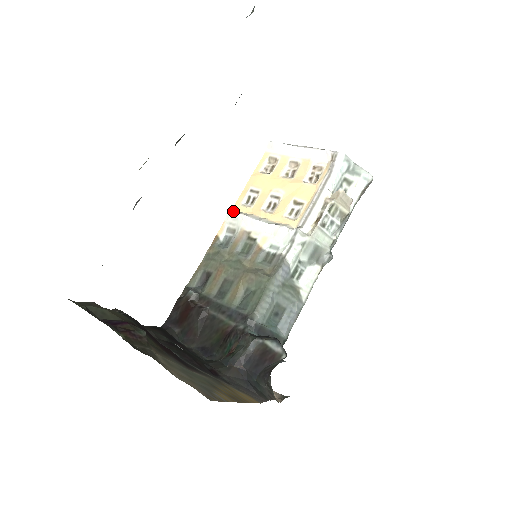
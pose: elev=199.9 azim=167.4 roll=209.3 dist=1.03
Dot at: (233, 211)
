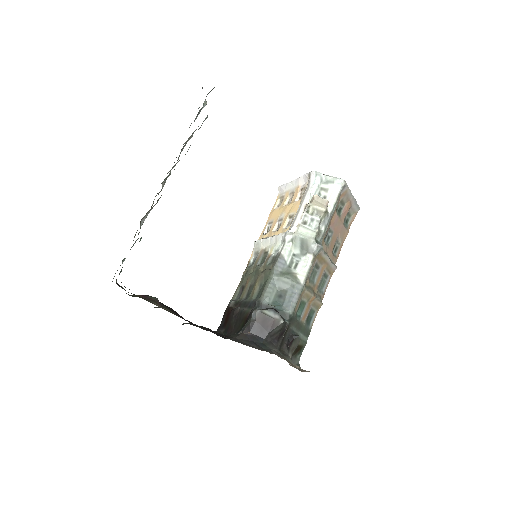
Dot at: occluded
